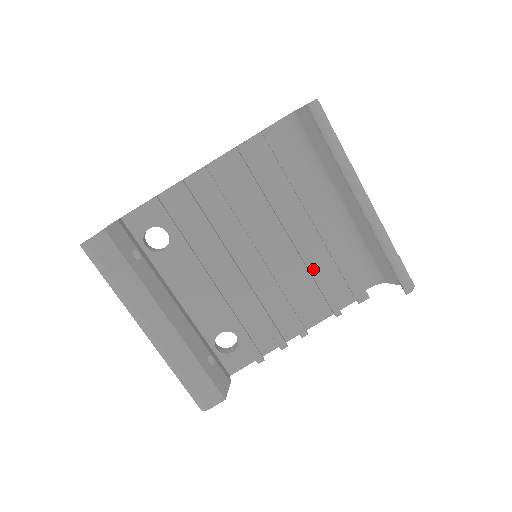
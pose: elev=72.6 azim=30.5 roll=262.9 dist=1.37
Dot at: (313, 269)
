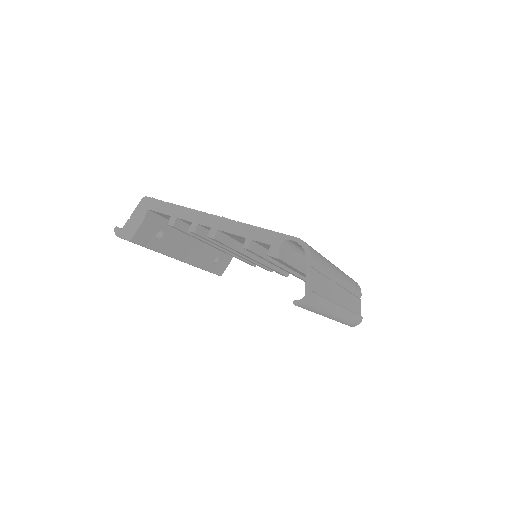
Dot at: (298, 277)
